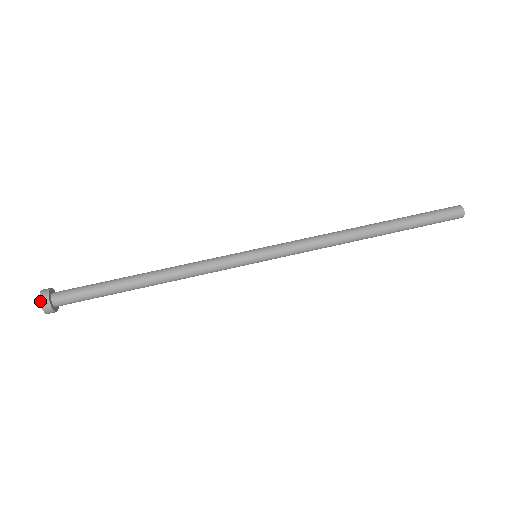
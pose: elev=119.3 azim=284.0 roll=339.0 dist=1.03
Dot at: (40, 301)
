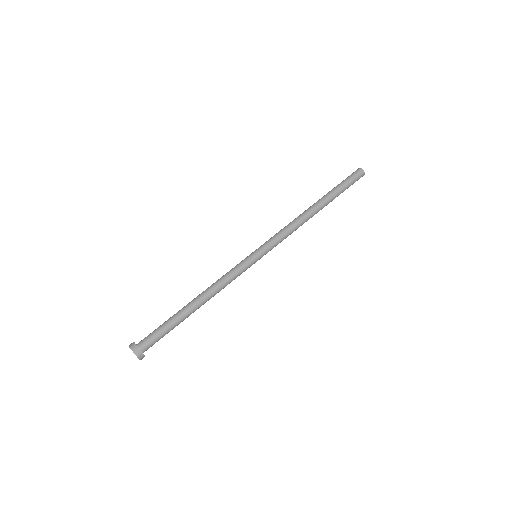
Dot at: (138, 358)
